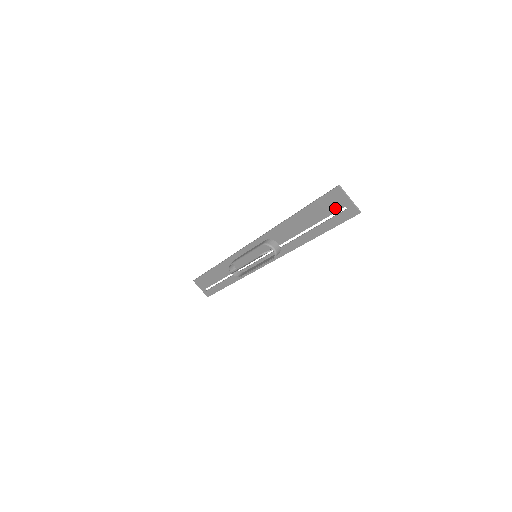
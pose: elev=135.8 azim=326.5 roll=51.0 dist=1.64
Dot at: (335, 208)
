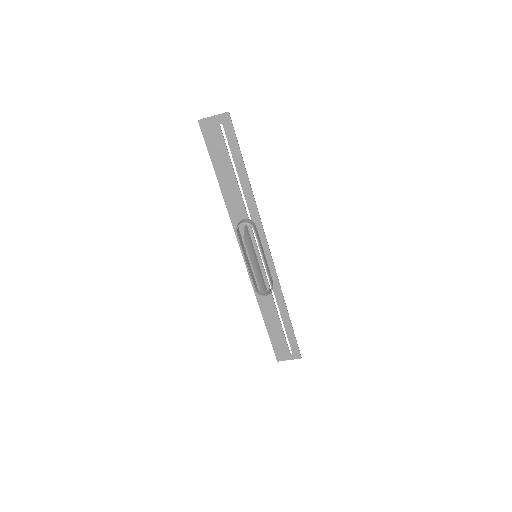
Dot at: (219, 136)
